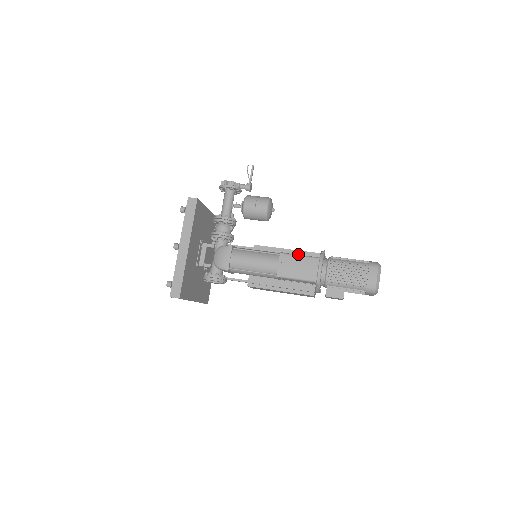
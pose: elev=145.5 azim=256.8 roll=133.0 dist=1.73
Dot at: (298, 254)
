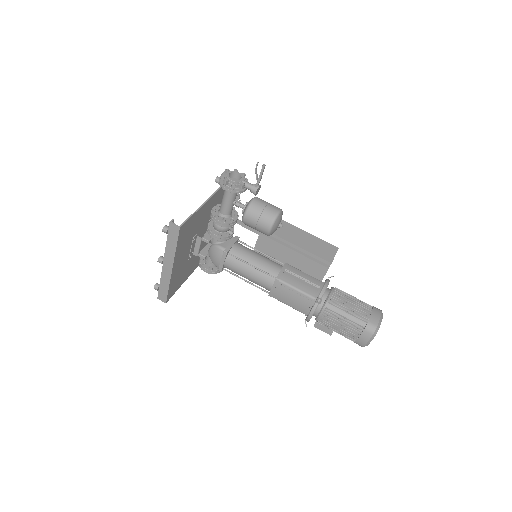
Dot at: (306, 258)
